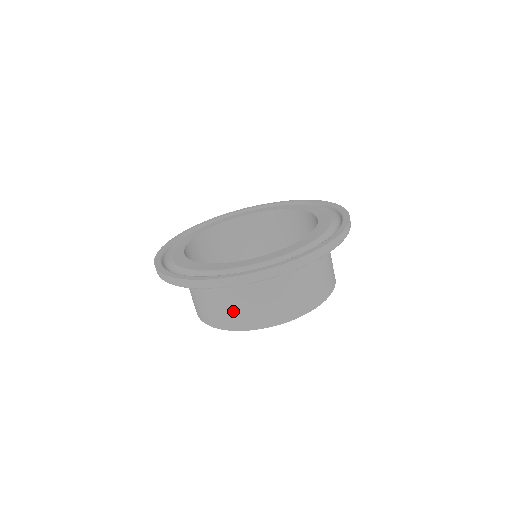
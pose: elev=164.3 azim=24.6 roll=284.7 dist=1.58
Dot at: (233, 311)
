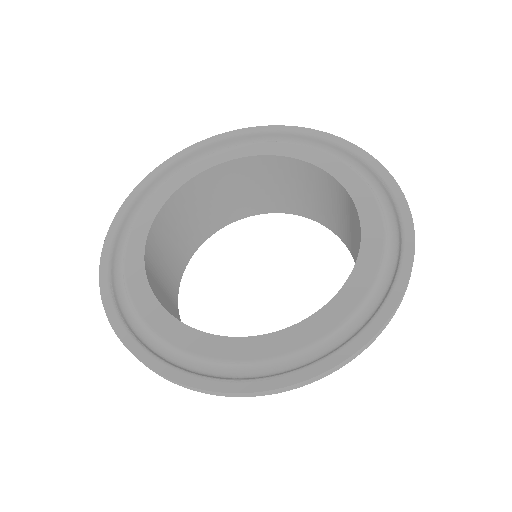
Dot at: occluded
